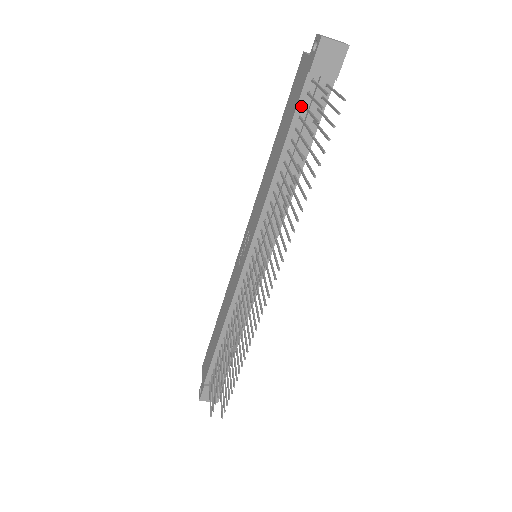
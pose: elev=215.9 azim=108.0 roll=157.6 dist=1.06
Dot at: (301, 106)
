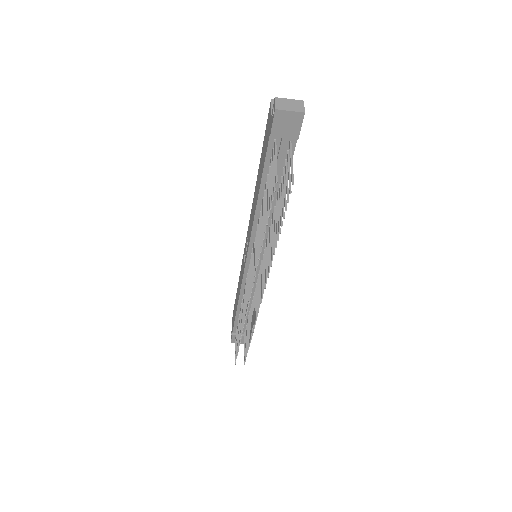
Dot at: (269, 159)
